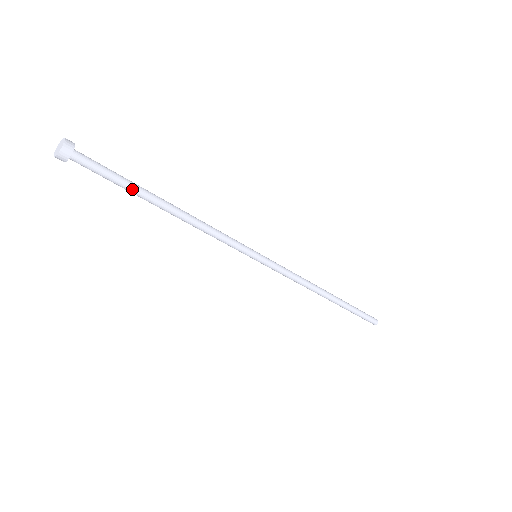
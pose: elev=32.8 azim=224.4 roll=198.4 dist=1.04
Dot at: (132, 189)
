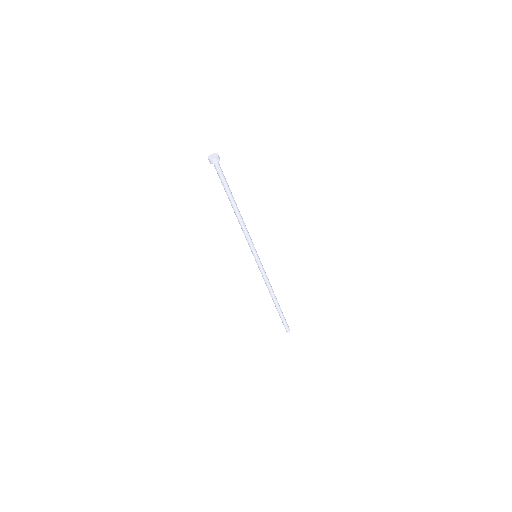
Dot at: (227, 191)
